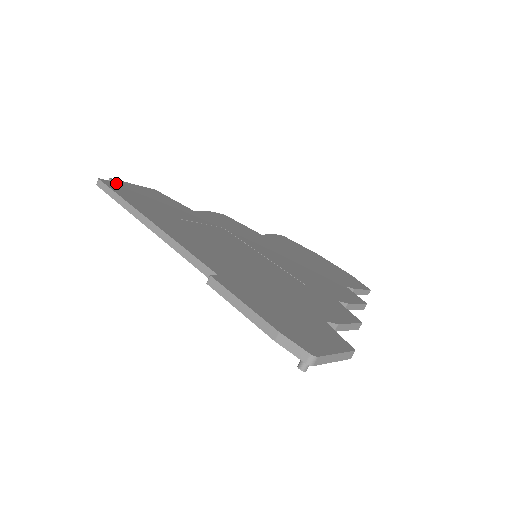
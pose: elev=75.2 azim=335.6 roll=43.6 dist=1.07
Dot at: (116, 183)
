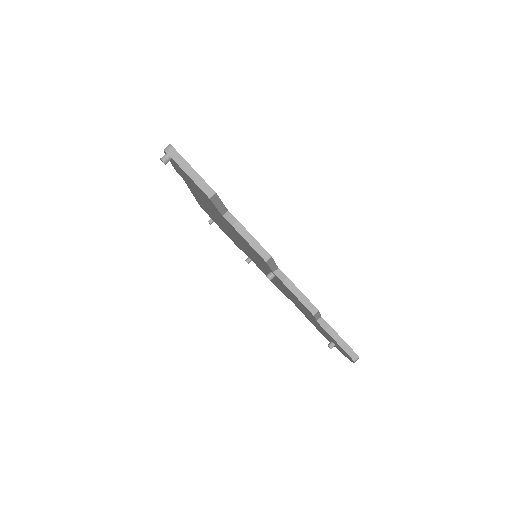
Dot at: occluded
